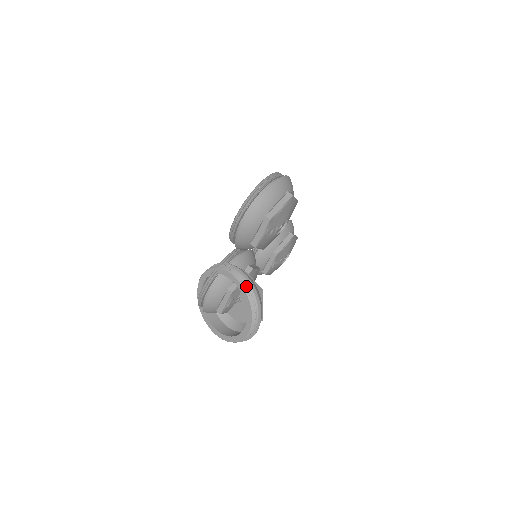
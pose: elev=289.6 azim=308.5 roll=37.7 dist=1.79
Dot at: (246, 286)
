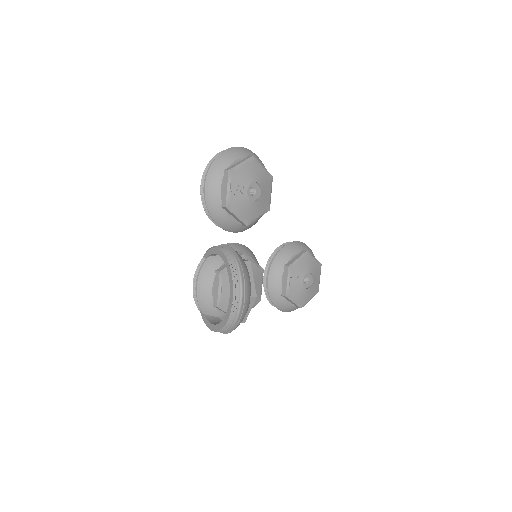
Dot at: (225, 250)
